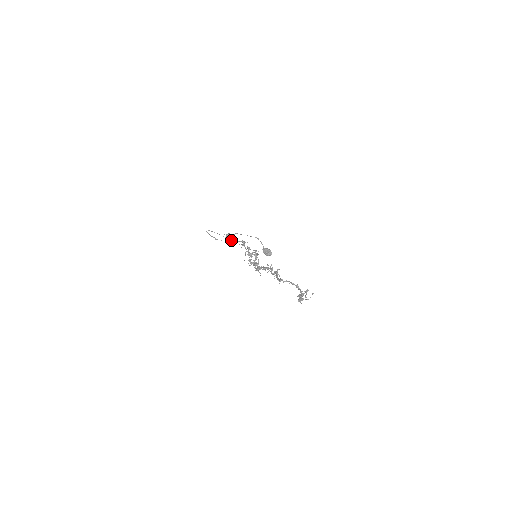
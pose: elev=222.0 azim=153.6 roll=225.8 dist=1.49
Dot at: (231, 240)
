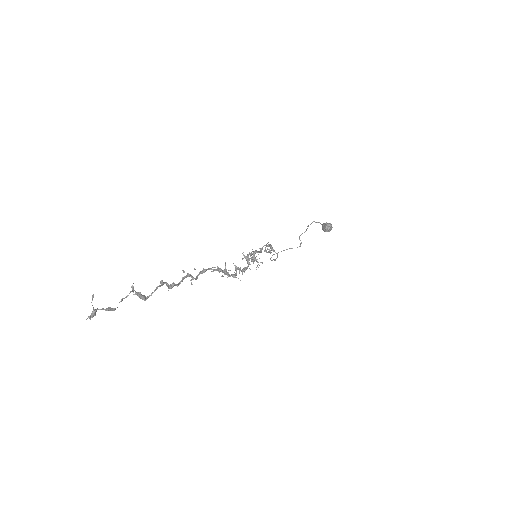
Dot at: occluded
